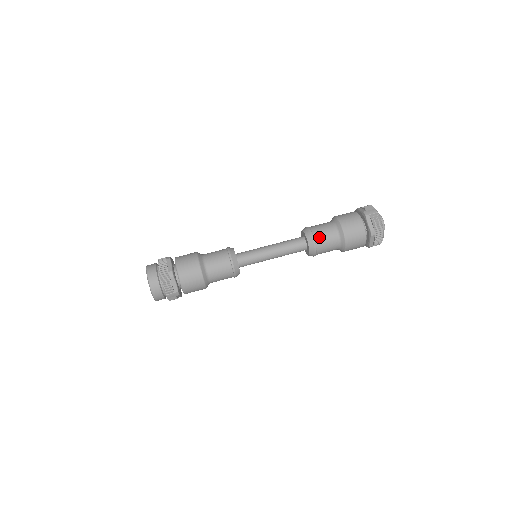
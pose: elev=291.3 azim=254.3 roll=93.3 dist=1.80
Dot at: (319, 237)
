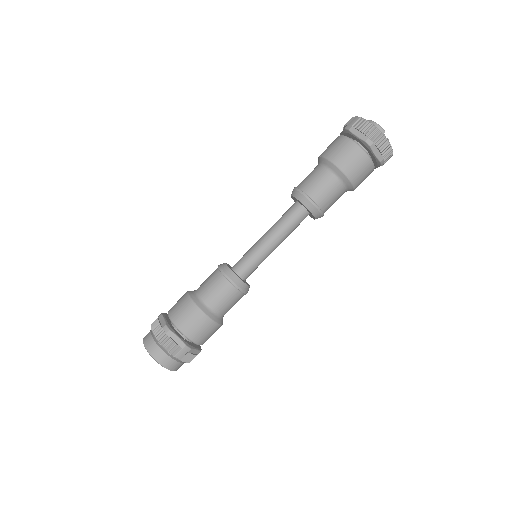
Dot at: (310, 188)
